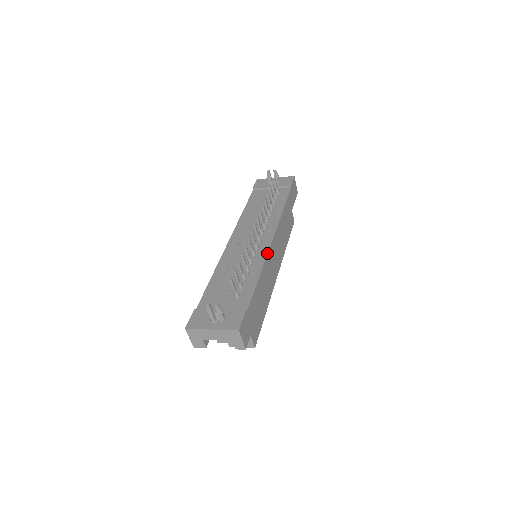
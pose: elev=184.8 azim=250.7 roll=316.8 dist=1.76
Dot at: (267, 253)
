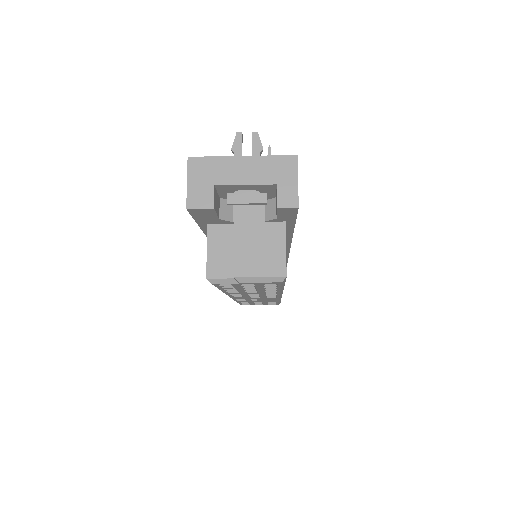
Dot at: occluded
